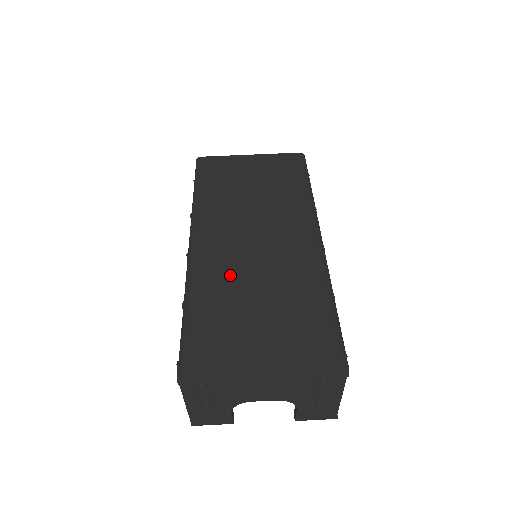
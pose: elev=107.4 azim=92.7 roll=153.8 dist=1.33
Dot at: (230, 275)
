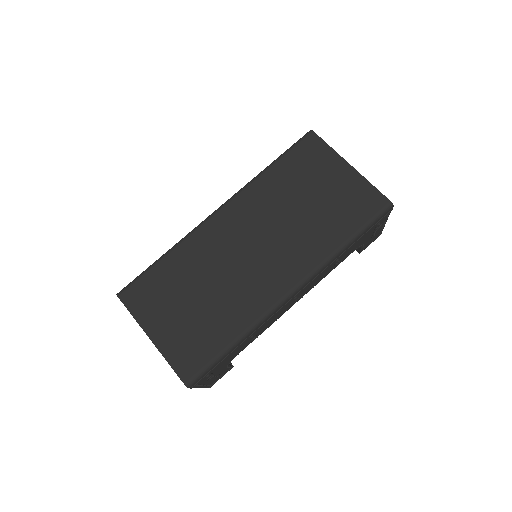
Dot at: (206, 261)
